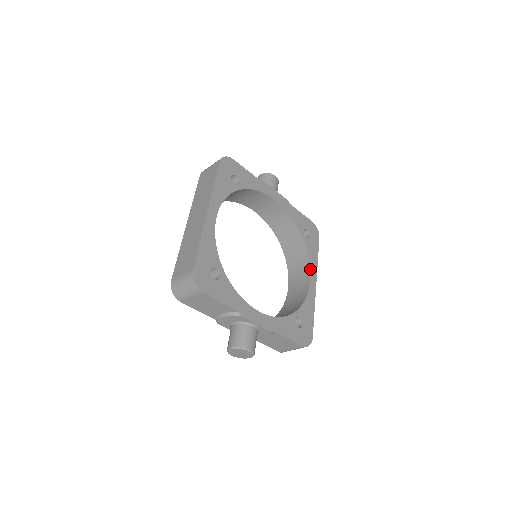
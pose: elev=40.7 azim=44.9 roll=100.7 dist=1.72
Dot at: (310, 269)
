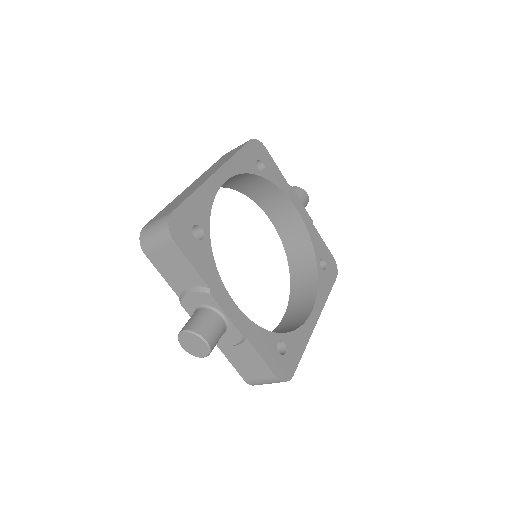
Dot at: (315, 301)
